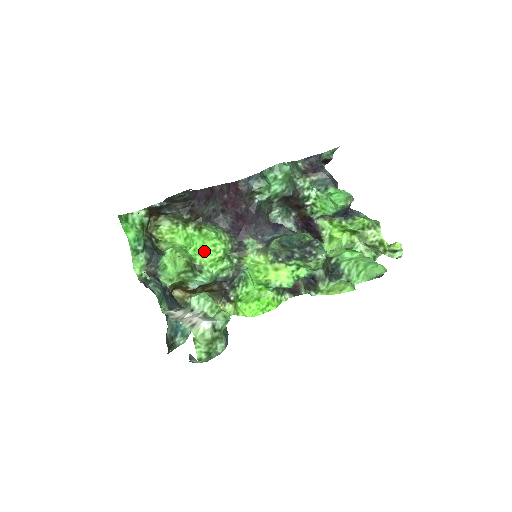
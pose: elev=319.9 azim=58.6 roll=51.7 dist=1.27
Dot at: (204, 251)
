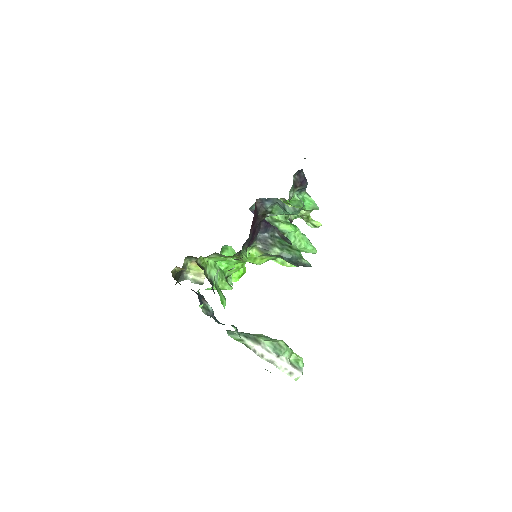
Dot at: (234, 269)
